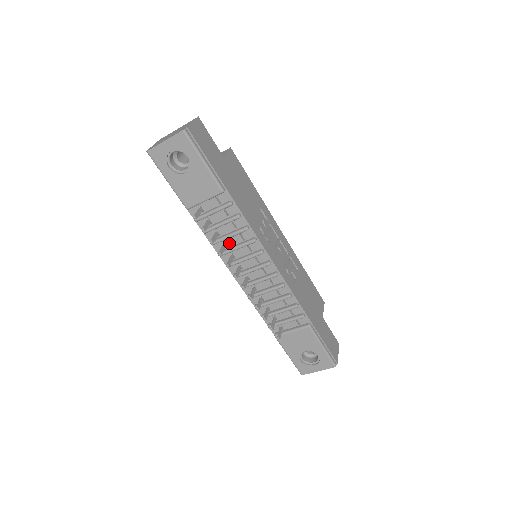
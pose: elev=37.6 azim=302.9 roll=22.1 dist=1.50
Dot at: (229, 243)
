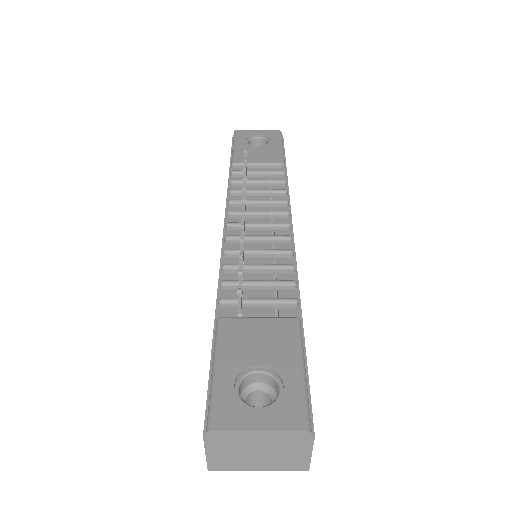
Dot at: occluded
